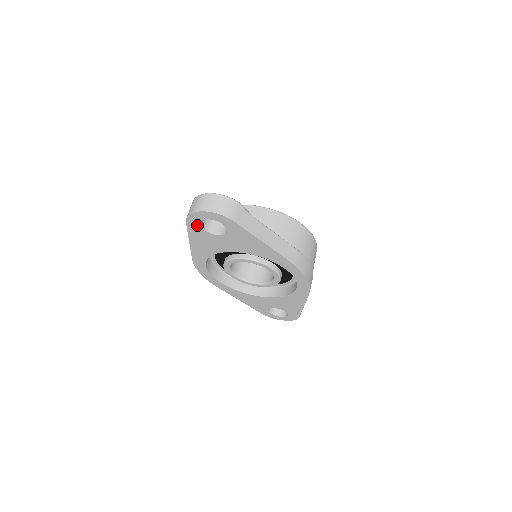
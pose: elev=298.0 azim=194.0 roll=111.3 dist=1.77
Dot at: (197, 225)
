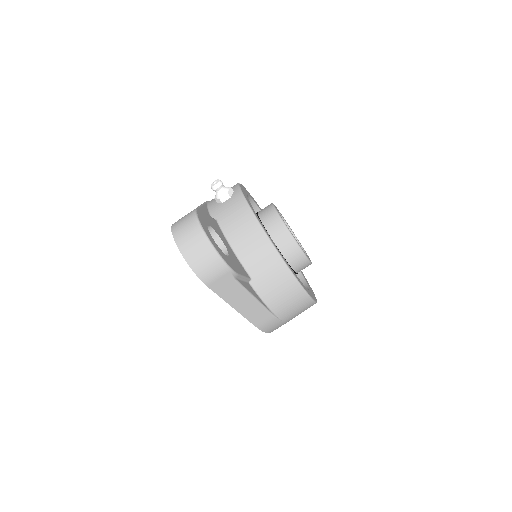
Dot at: occluded
